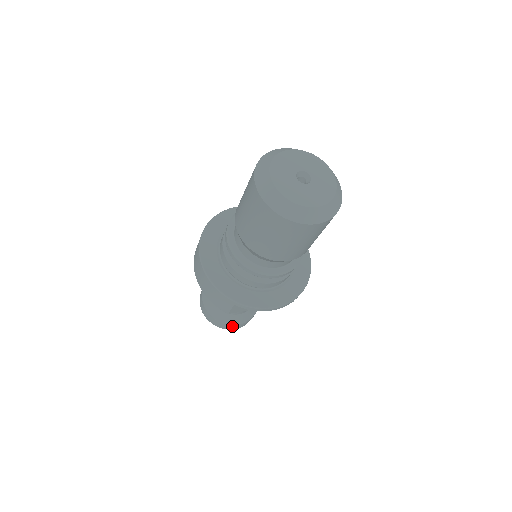
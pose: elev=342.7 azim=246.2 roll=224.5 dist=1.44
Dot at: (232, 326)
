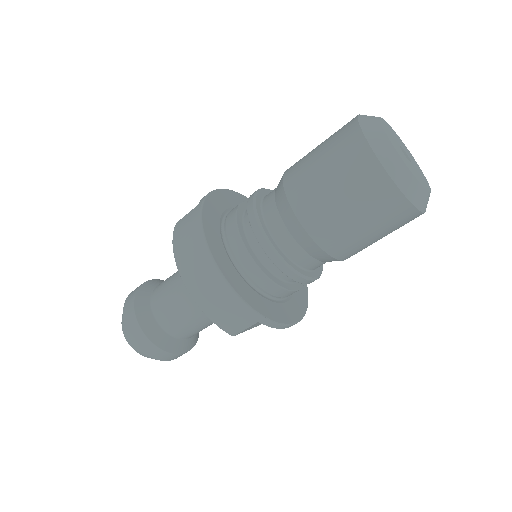
Dot at: (177, 355)
